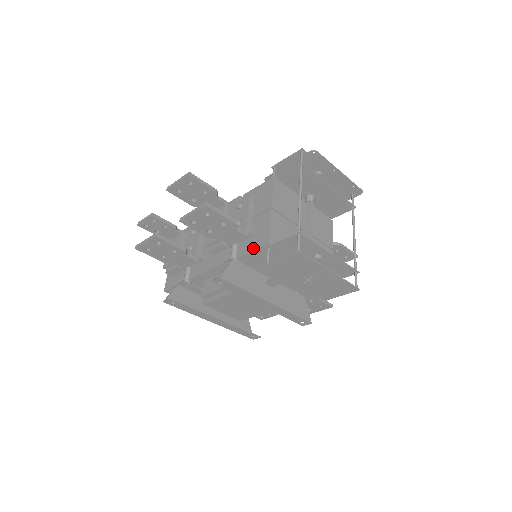
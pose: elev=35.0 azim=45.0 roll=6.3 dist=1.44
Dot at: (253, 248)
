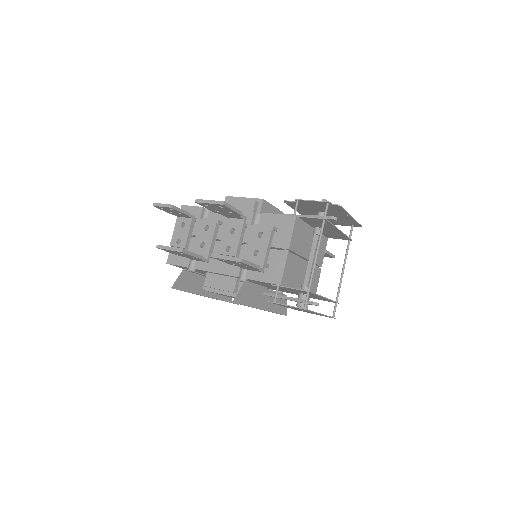
Dot at: (265, 280)
